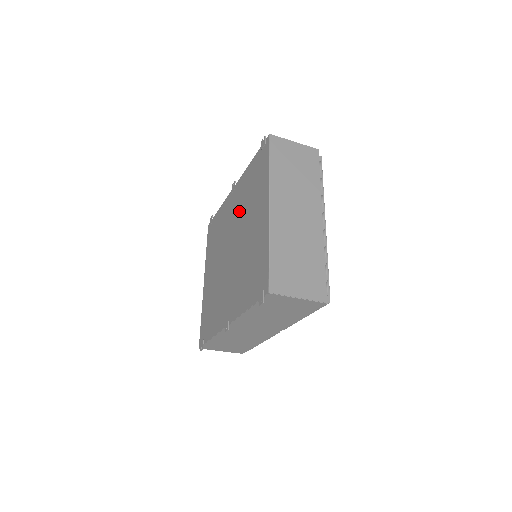
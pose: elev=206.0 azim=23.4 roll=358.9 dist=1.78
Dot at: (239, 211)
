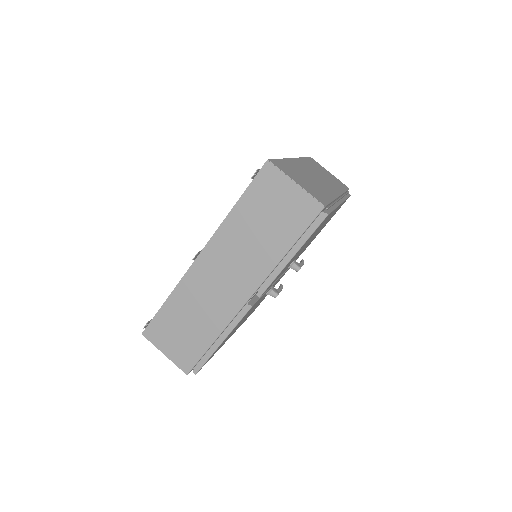
Dot at: occluded
